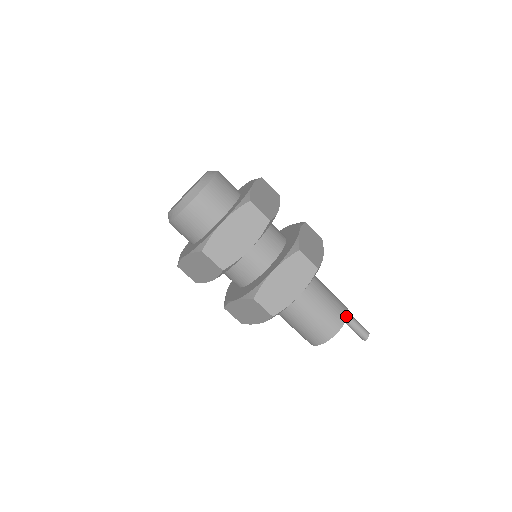
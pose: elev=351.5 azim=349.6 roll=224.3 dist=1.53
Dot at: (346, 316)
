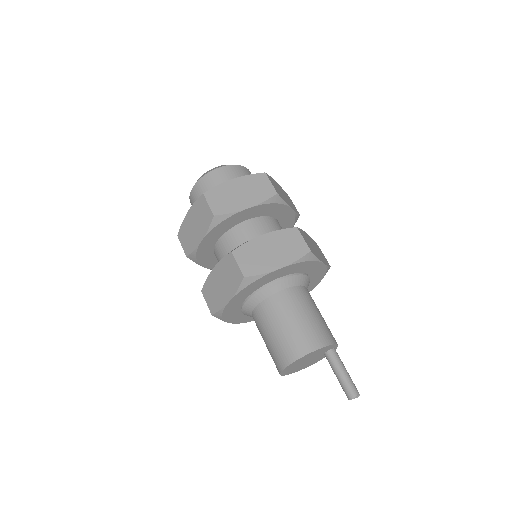
Dot at: (332, 342)
